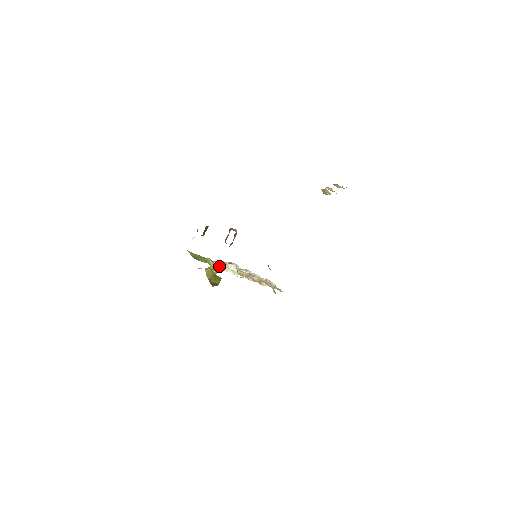
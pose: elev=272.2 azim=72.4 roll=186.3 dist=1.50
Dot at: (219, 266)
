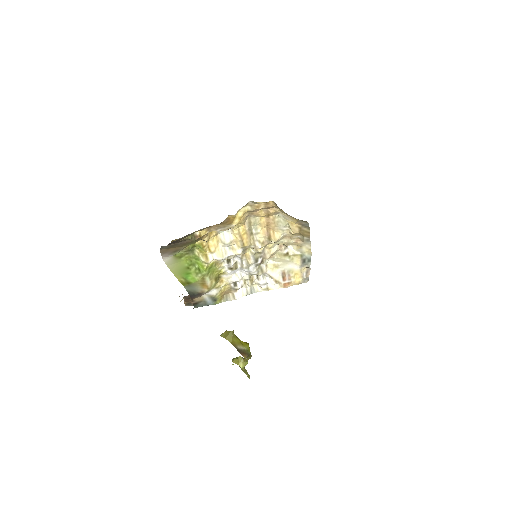
Dot at: (214, 256)
